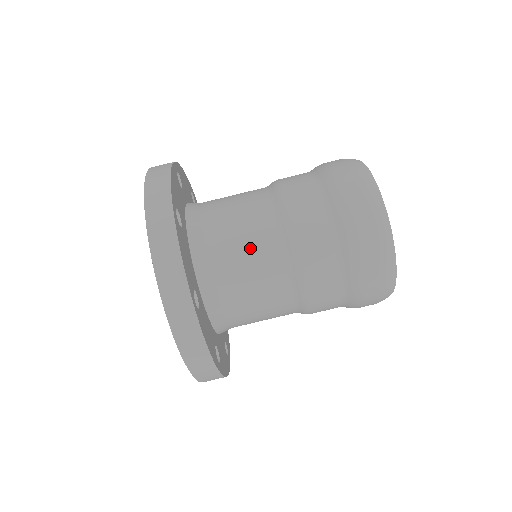
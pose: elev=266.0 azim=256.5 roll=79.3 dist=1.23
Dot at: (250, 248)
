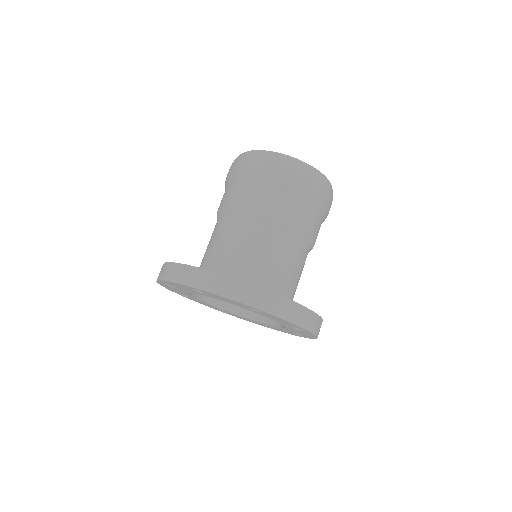
Dot at: (251, 244)
